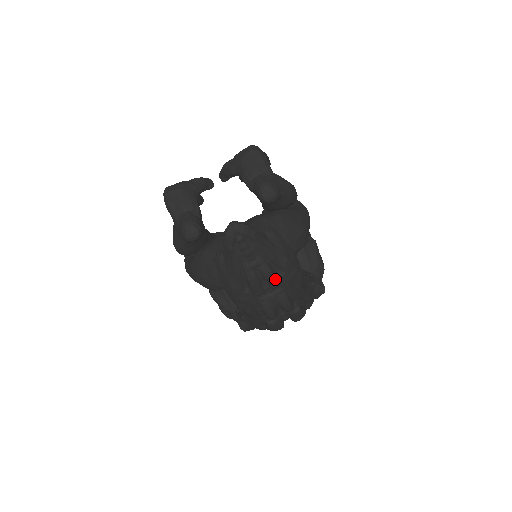
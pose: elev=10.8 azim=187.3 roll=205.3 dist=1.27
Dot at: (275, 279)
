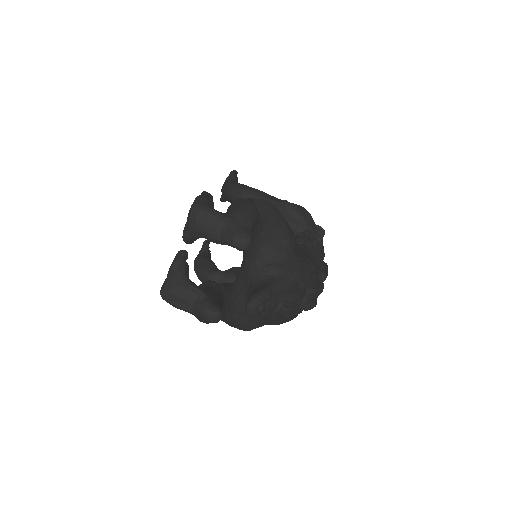
Dot at: (301, 294)
